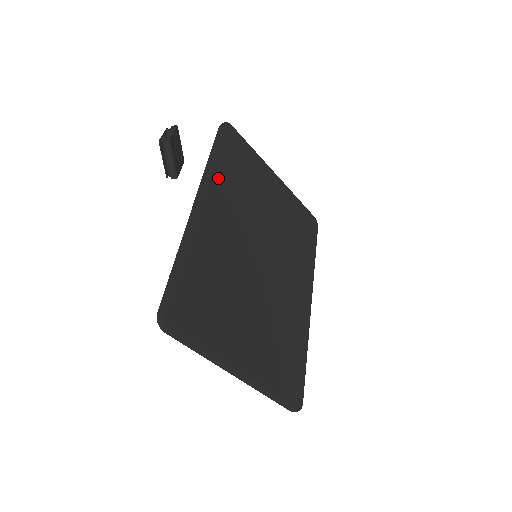
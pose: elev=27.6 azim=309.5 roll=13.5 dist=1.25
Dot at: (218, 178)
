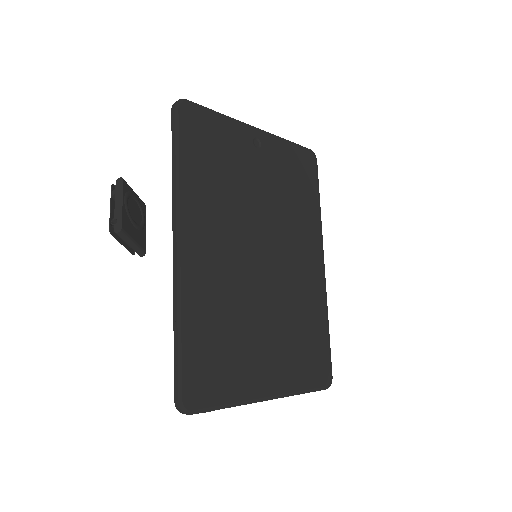
Dot at: (190, 195)
